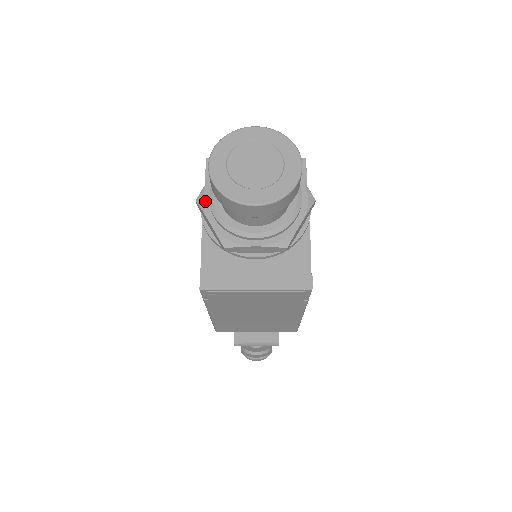
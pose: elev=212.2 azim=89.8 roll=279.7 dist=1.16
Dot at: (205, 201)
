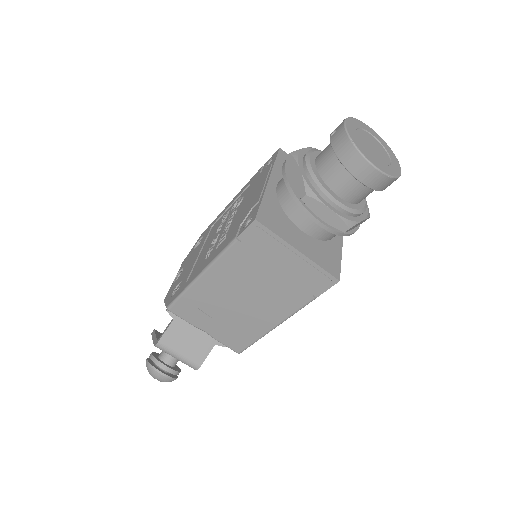
Dot at: (300, 157)
